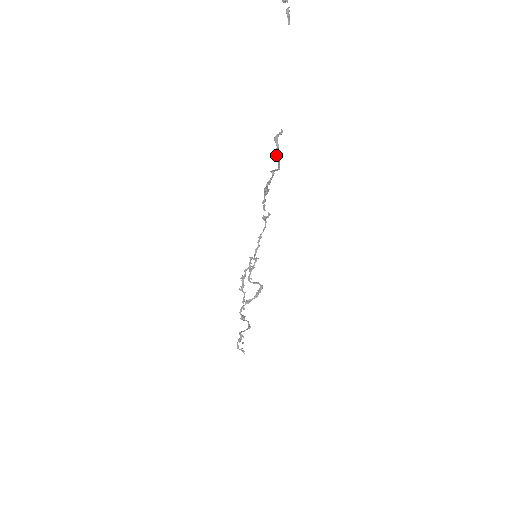
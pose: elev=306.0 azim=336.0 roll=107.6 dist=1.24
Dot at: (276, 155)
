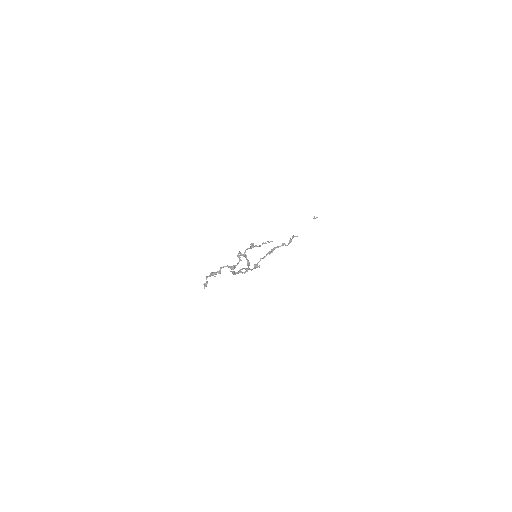
Dot at: (291, 239)
